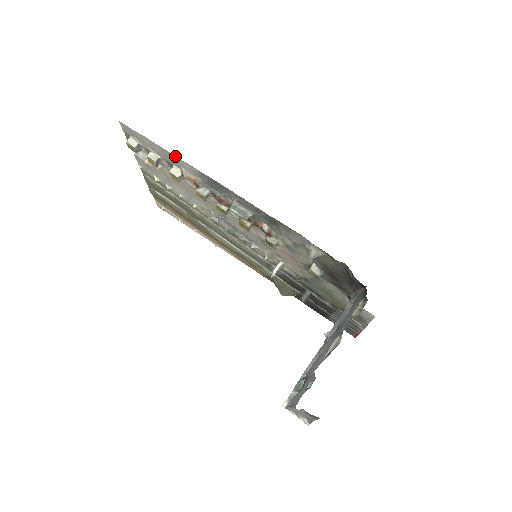
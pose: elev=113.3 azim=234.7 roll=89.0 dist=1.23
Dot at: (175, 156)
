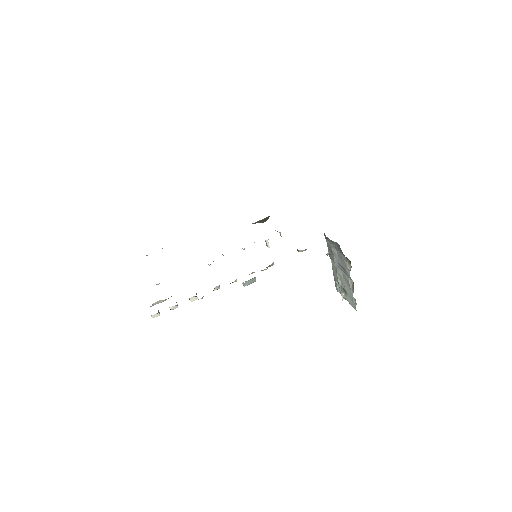
Dot at: occluded
